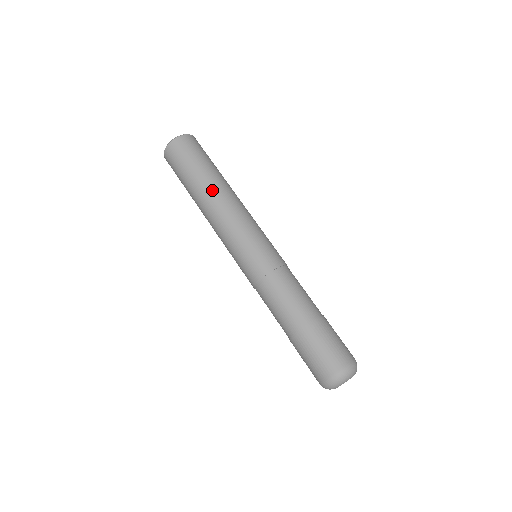
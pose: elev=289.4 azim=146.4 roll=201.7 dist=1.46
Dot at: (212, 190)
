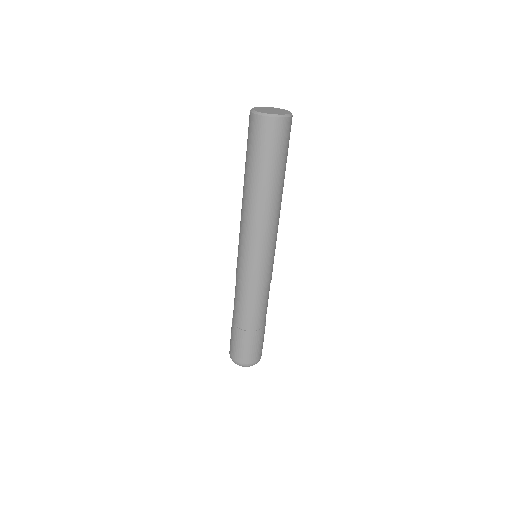
Dot at: (275, 195)
